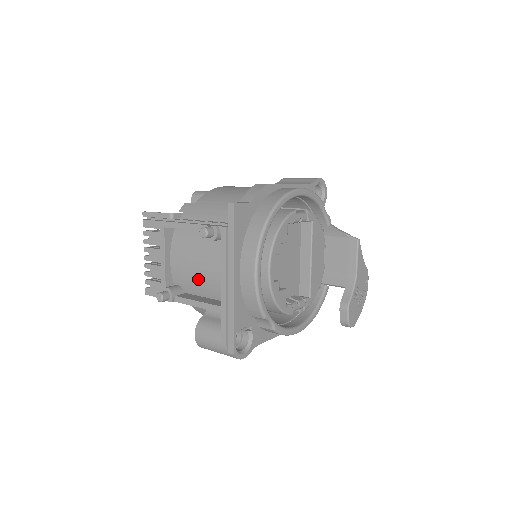
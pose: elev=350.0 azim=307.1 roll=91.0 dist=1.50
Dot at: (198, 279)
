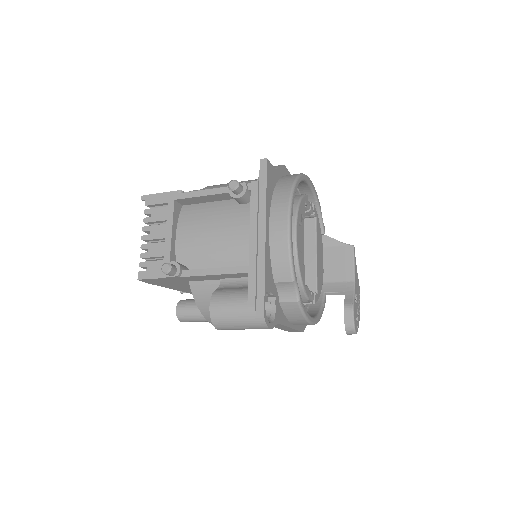
Dot at: (212, 249)
